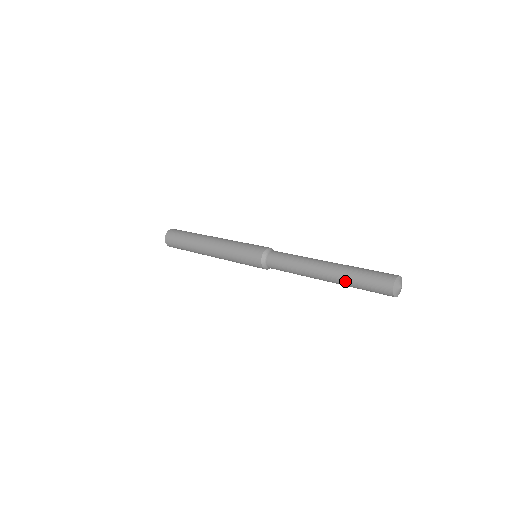
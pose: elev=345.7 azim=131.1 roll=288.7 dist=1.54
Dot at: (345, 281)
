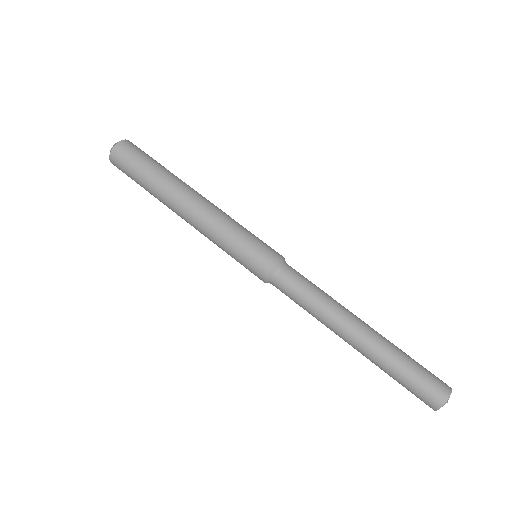
Dot at: occluded
